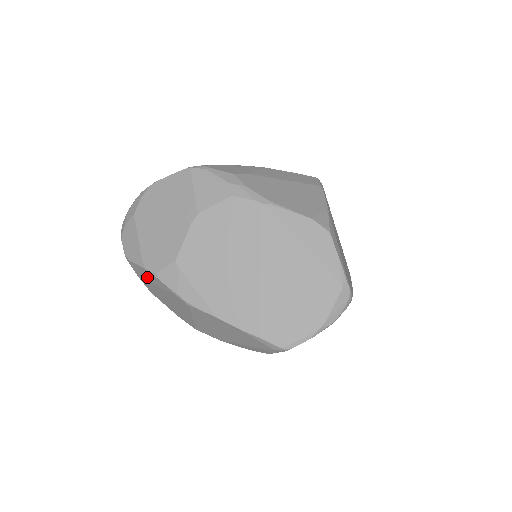
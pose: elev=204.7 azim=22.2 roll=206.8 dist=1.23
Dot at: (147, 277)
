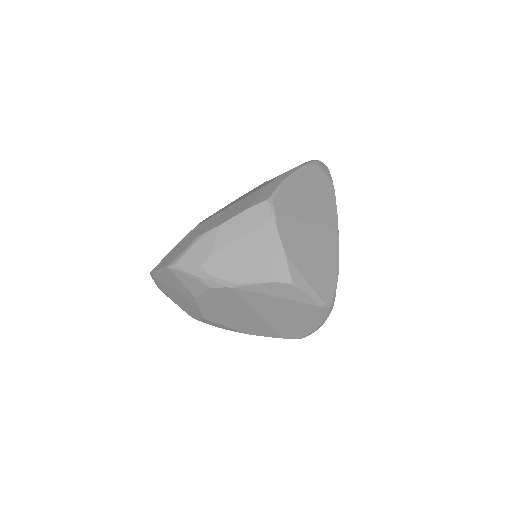
Dot at: occluded
